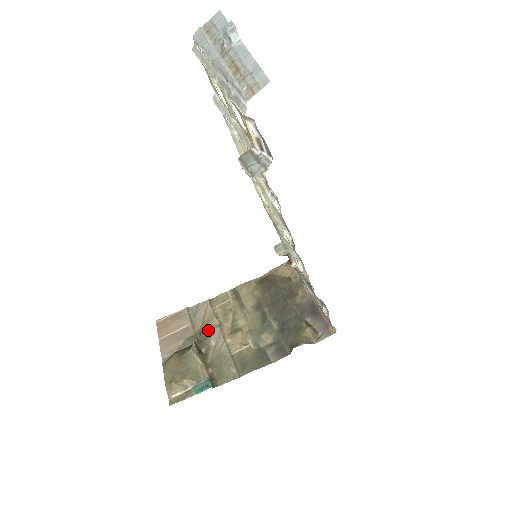
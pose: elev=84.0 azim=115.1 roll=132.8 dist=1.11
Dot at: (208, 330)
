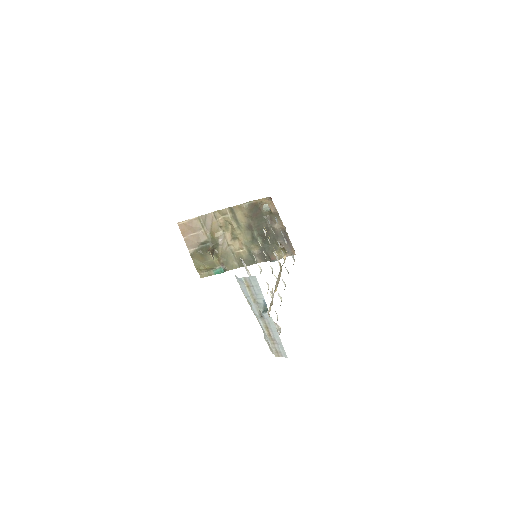
Dot at: (216, 237)
